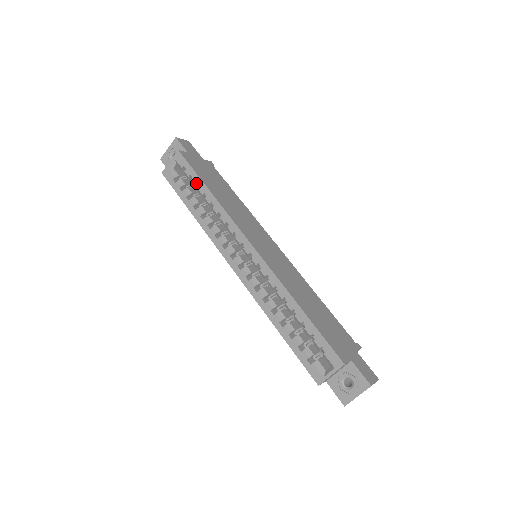
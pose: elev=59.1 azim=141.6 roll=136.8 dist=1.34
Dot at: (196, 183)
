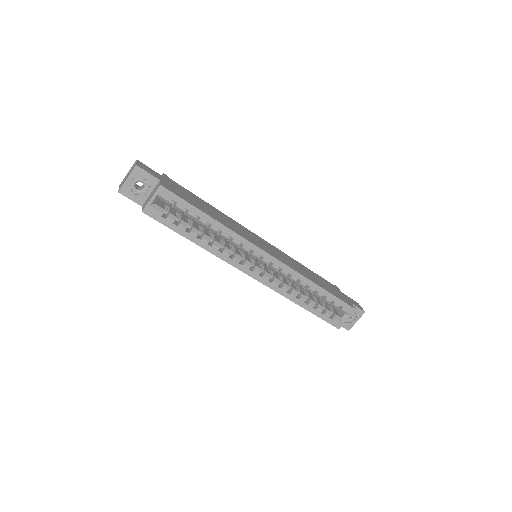
Dot at: (195, 215)
